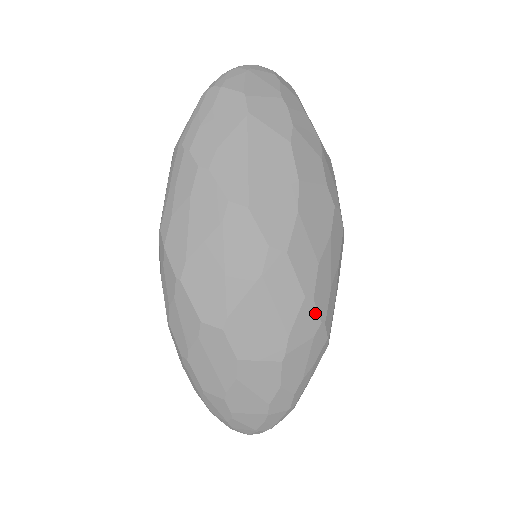
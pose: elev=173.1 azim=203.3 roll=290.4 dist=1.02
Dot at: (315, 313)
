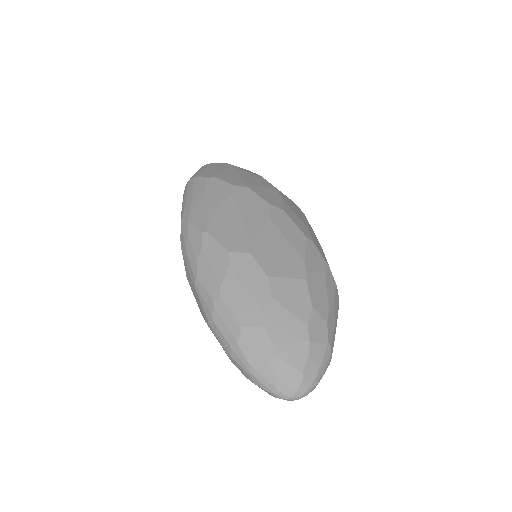
Dot at: (318, 252)
